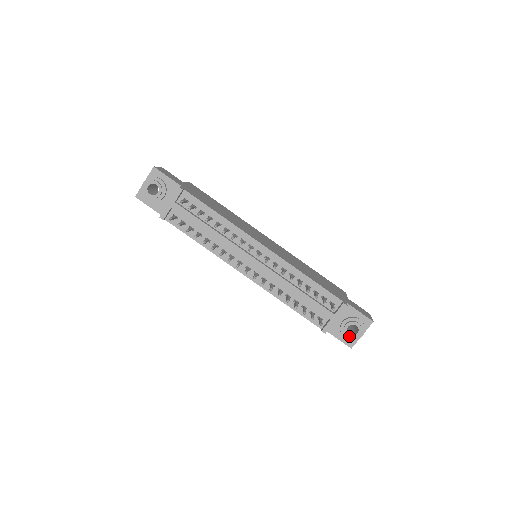
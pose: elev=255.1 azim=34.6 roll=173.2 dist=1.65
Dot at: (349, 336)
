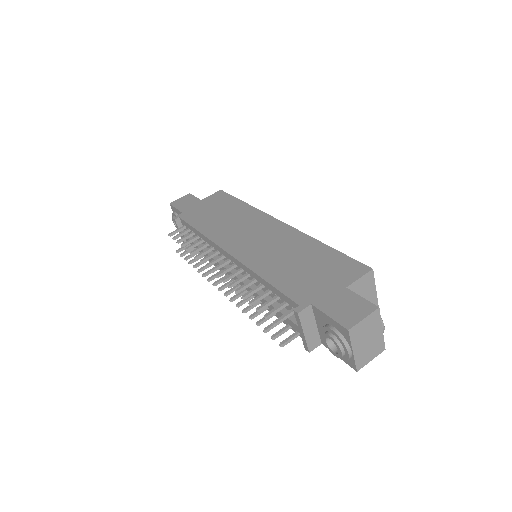
Dot at: (335, 355)
